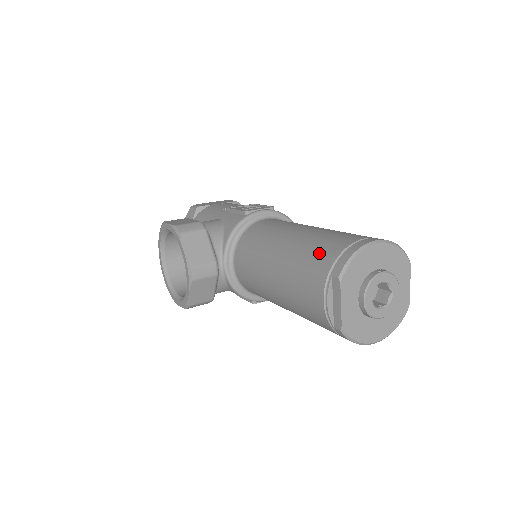
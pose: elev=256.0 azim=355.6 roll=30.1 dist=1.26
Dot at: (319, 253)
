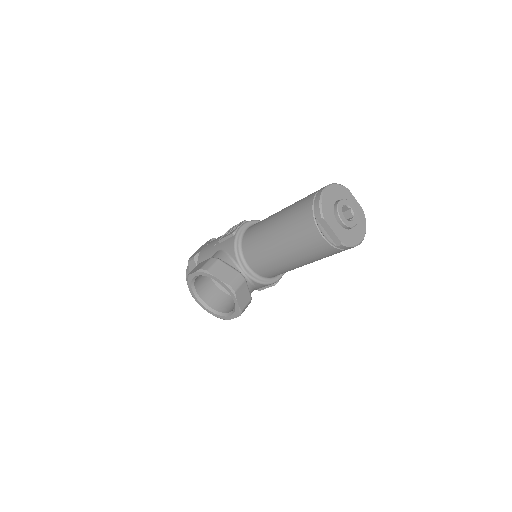
Dot at: (300, 216)
